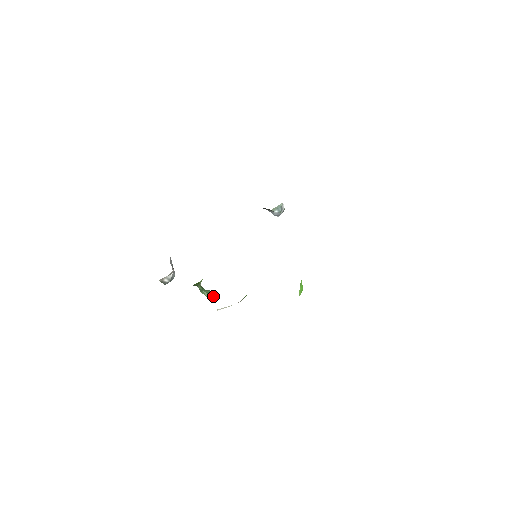
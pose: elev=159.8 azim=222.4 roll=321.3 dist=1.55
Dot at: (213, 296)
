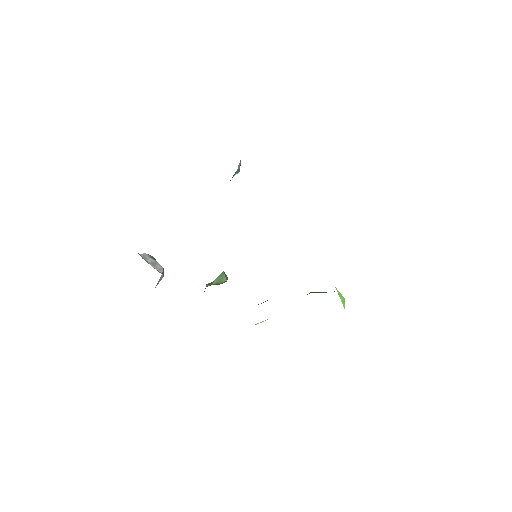
Dot at: (225, 280)
